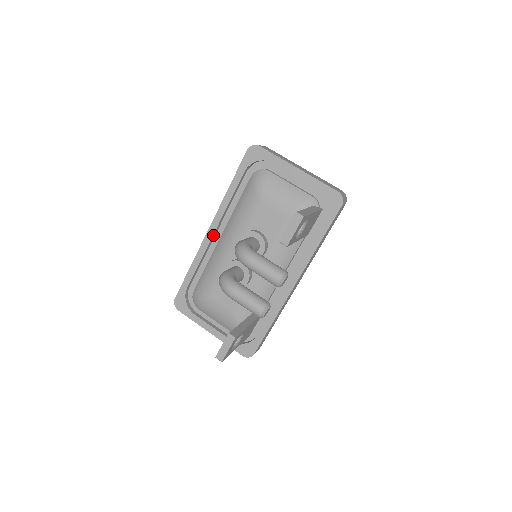
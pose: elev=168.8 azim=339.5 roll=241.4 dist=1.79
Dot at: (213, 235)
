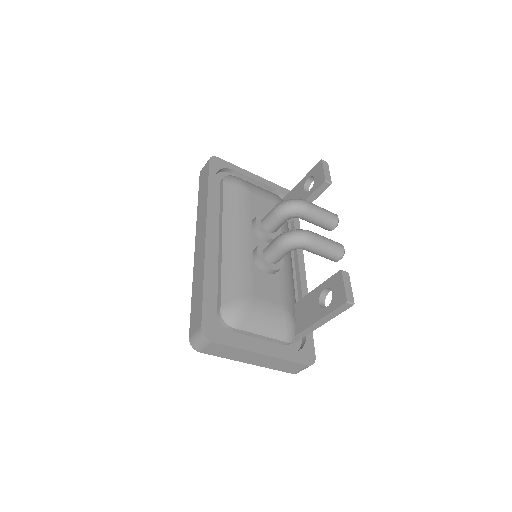
Dot at: (212, 237)
